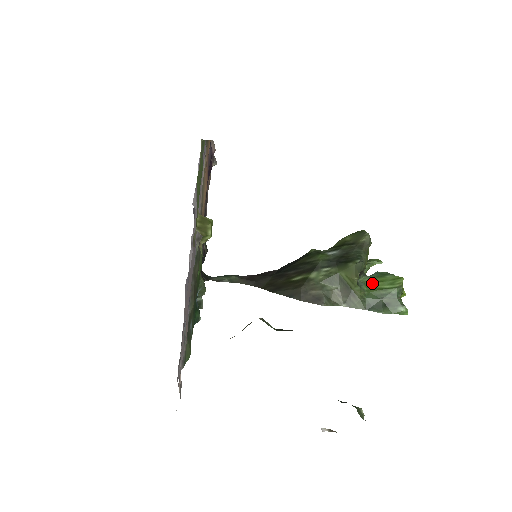
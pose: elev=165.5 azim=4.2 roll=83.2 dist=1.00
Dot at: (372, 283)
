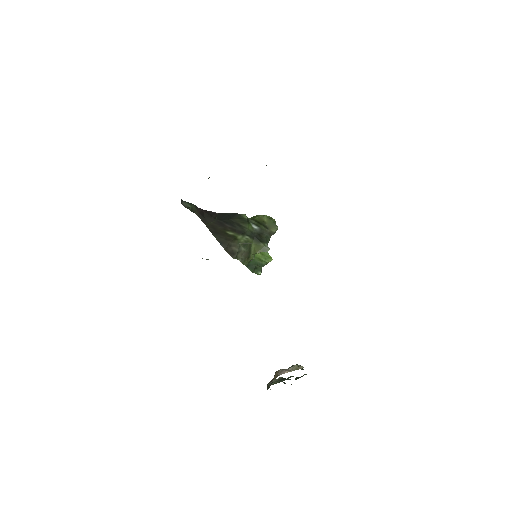
Dot at: occluded
